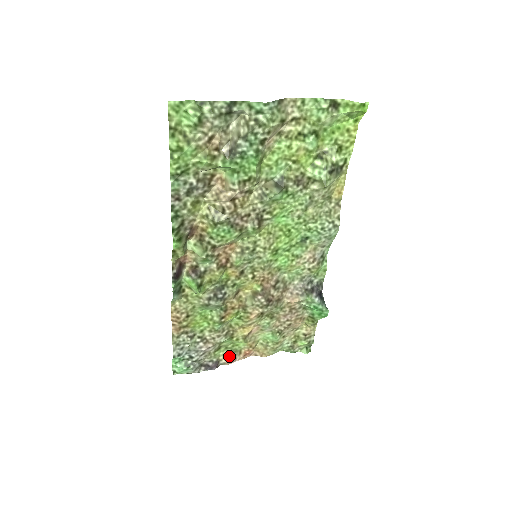
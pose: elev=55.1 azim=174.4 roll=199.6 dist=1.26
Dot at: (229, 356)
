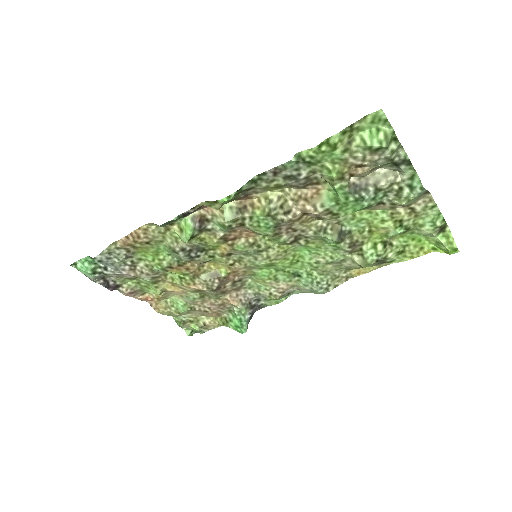
Dot at: (133, 290)
